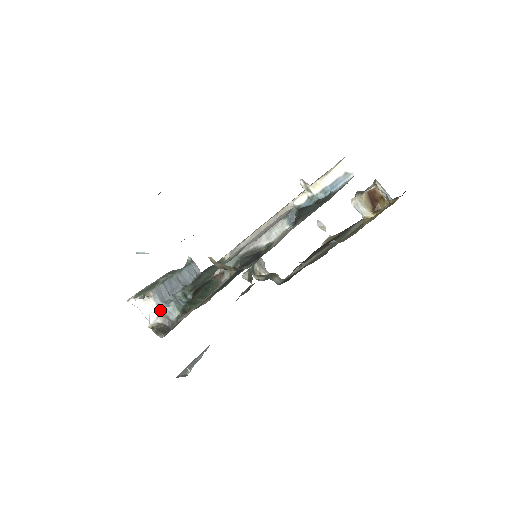
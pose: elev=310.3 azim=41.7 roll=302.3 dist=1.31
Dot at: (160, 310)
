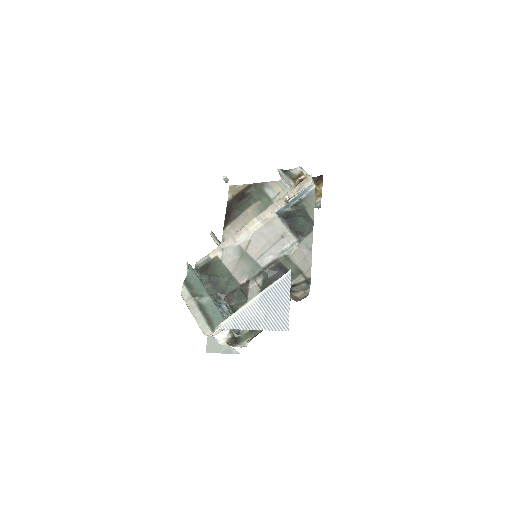
Dot at: occluded
